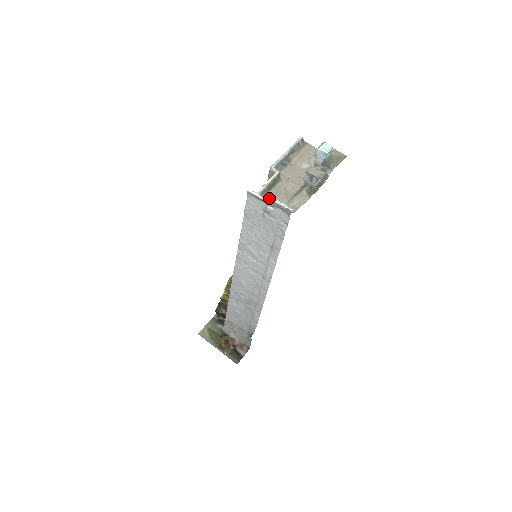
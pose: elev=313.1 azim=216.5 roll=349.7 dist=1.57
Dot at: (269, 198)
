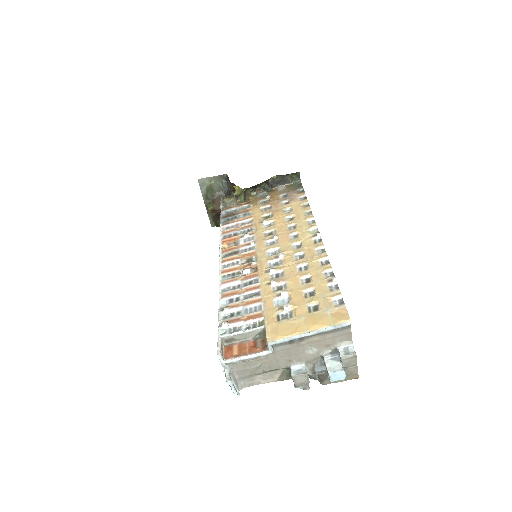
Dot at: (226, 379)
